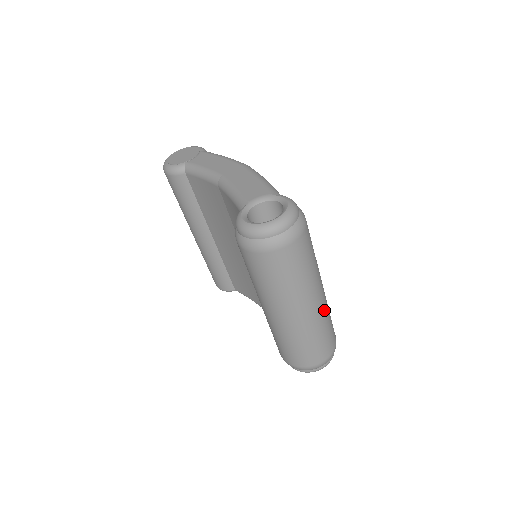
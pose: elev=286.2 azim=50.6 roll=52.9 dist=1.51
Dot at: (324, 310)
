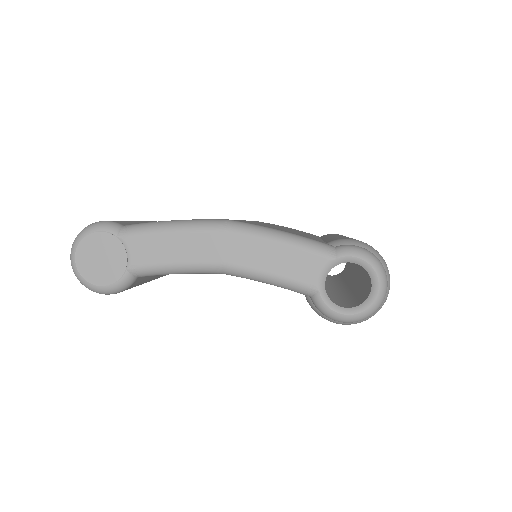
Dot at: occluded
